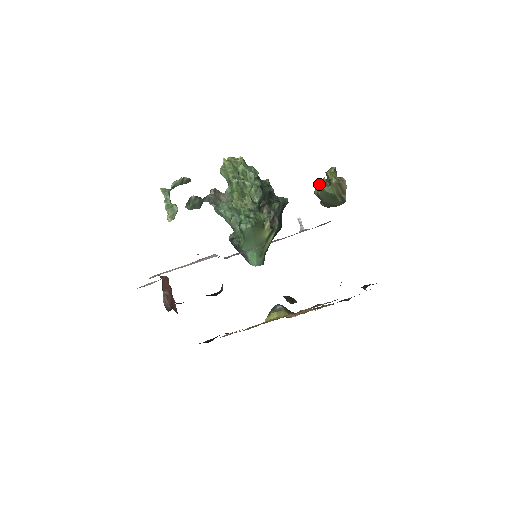
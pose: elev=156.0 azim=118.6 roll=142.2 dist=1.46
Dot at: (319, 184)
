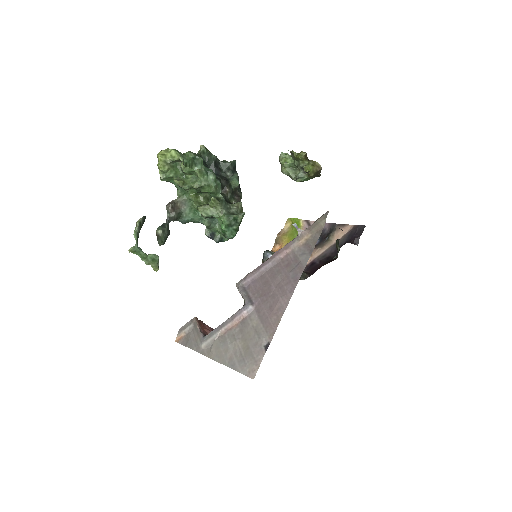
Dot at: (287, 165)
